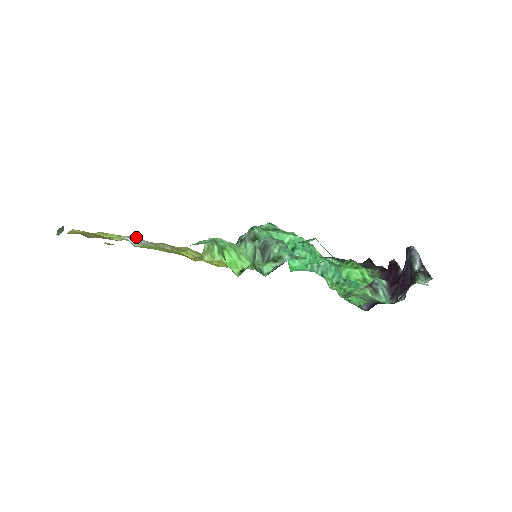
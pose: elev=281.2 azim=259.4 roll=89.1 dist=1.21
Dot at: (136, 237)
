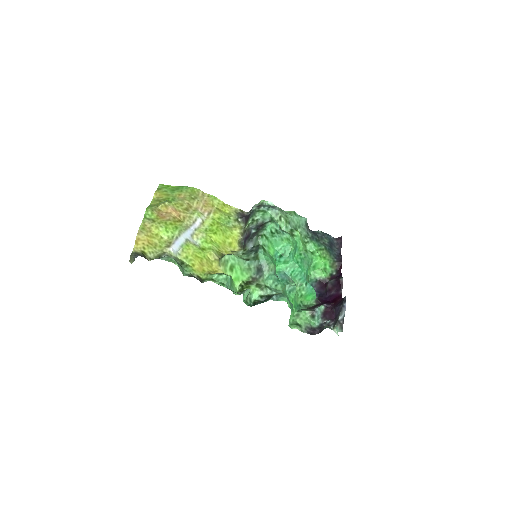
Dot at: (178, 234)
